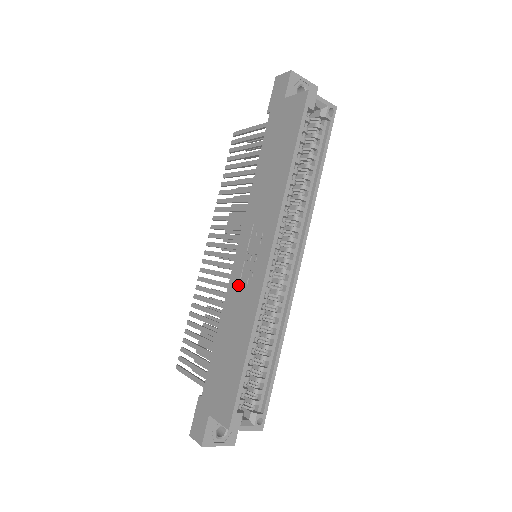
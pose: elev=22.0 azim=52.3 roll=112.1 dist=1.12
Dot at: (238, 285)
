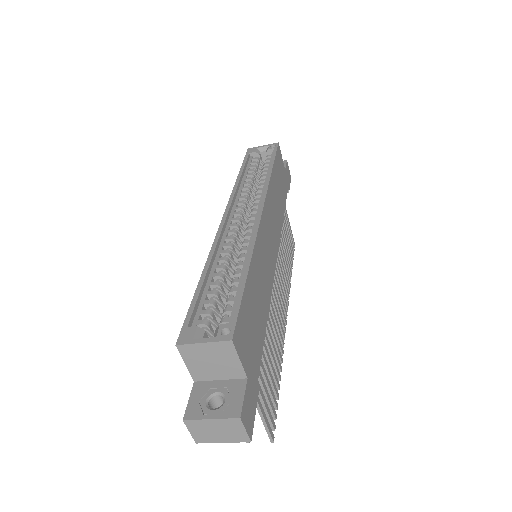
Dot at: occluded
